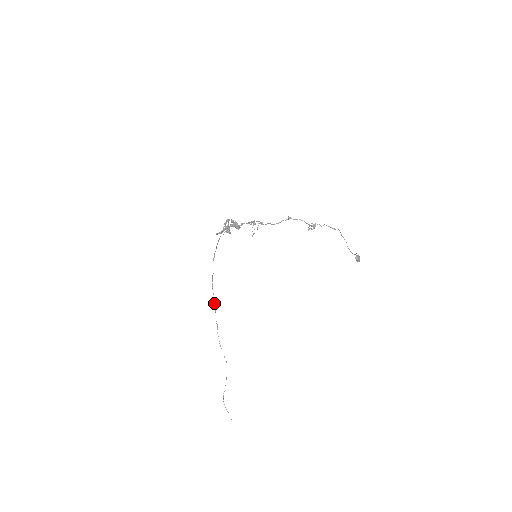
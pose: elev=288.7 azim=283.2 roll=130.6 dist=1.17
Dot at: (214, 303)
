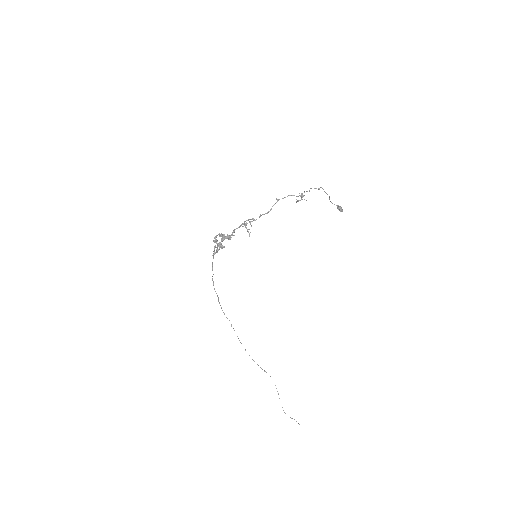
Dot at: (231, 326)
